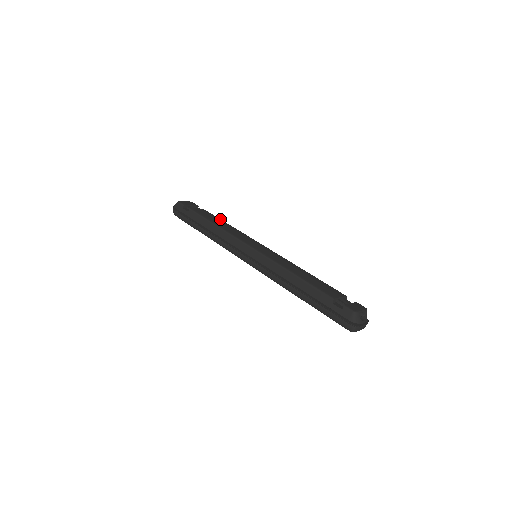
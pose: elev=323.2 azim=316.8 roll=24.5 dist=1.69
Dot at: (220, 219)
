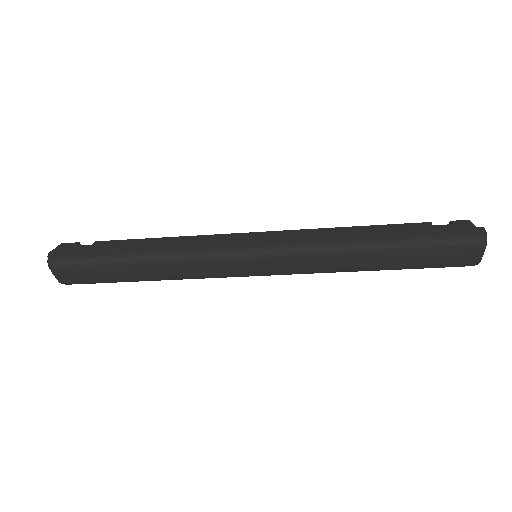
Dot at: occluded
